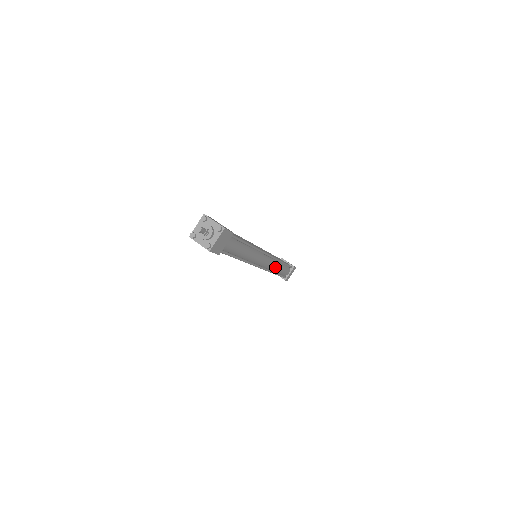
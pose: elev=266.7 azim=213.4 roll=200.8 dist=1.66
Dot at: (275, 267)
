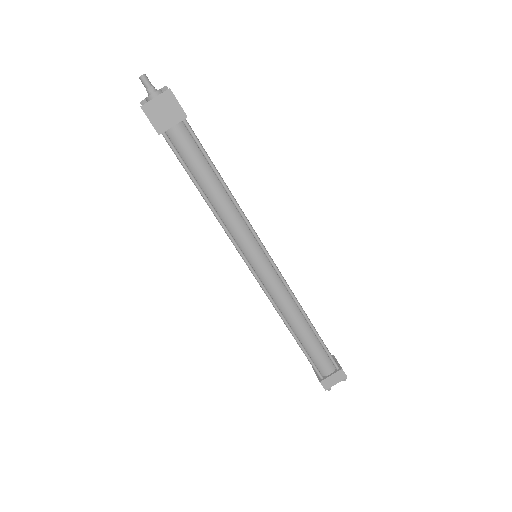
Dot at: (292, 315)
